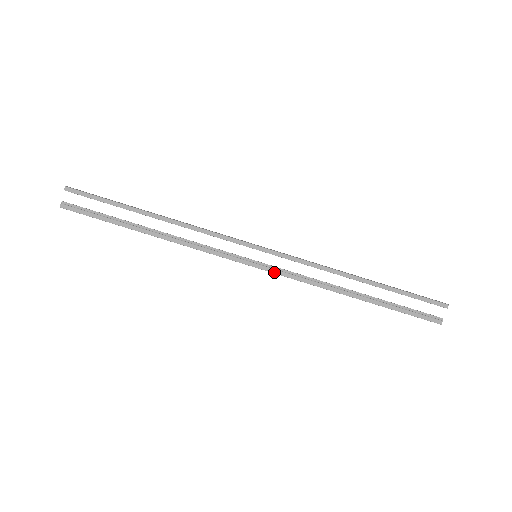
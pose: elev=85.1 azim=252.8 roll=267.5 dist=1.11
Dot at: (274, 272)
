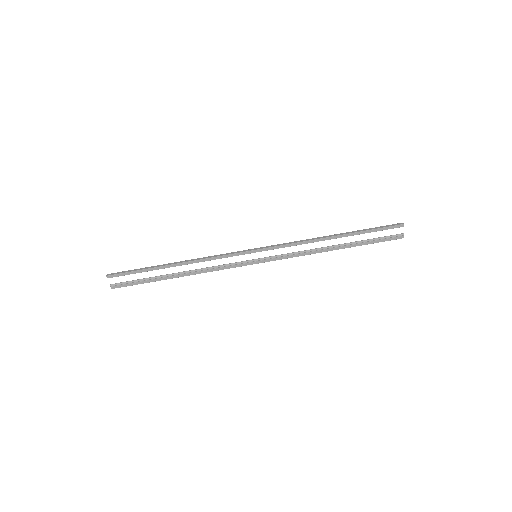
Dot at: (273, 260)
